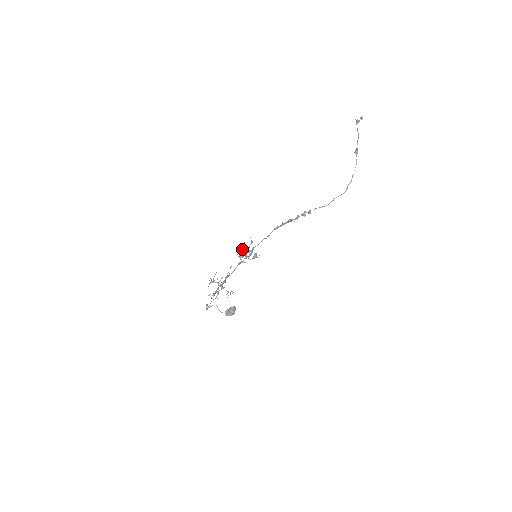
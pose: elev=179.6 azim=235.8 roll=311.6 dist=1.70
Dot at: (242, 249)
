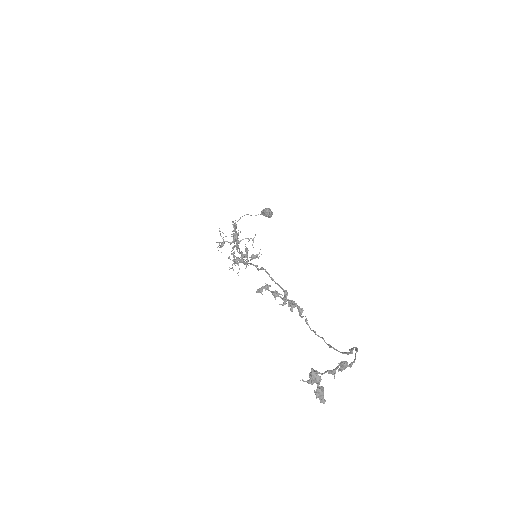
Dot at: (231, 254)
